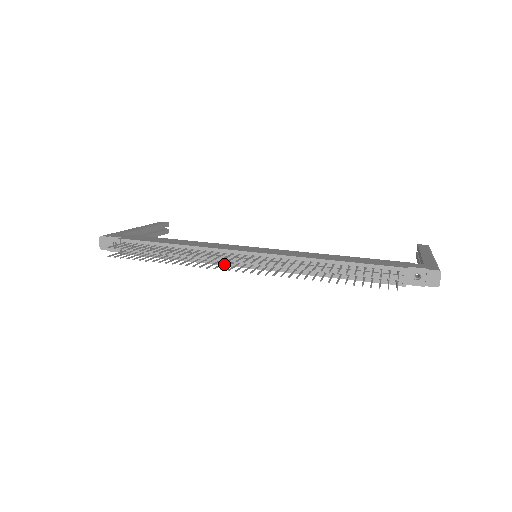
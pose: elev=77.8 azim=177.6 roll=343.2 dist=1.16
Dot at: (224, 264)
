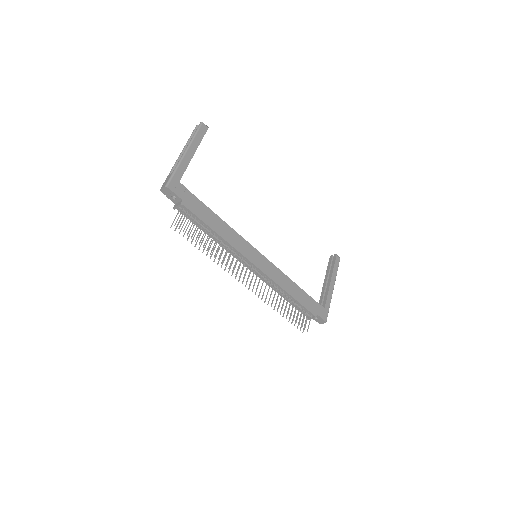
Dot at: occluded
